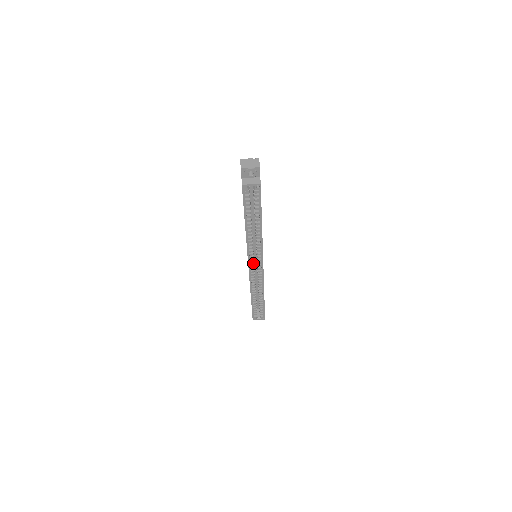
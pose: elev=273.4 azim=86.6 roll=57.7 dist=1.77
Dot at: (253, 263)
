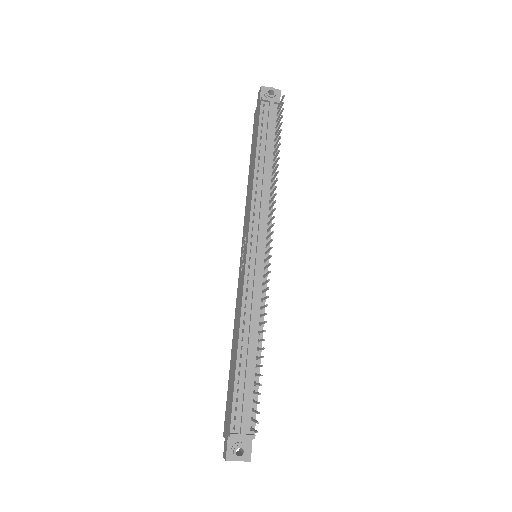
Dot at: occluded
